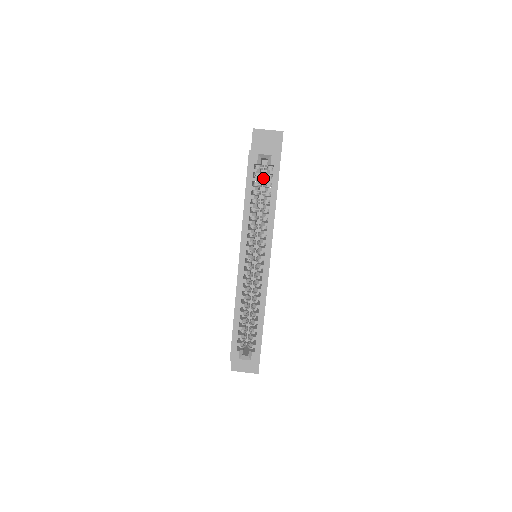
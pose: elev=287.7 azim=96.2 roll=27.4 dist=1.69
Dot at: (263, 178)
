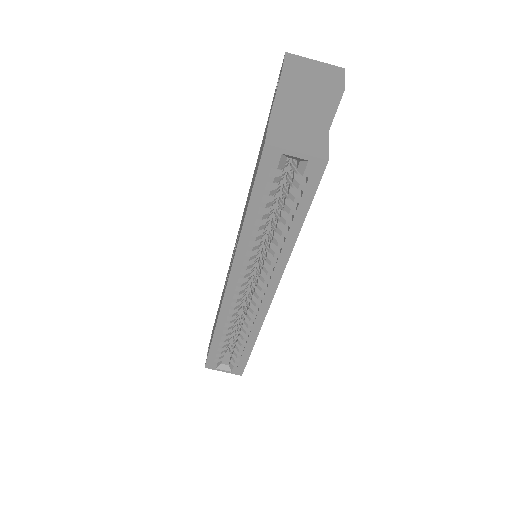
Dot at: occluded
